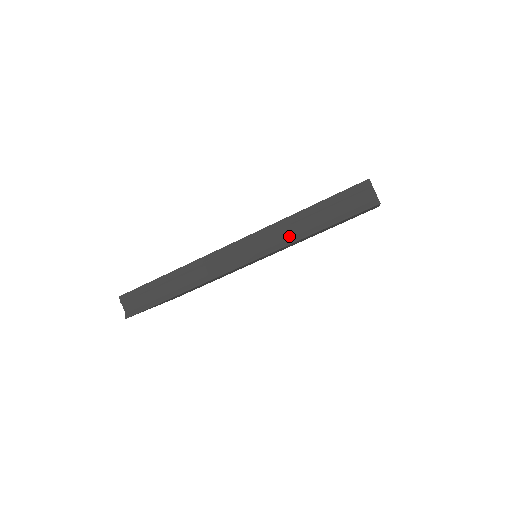
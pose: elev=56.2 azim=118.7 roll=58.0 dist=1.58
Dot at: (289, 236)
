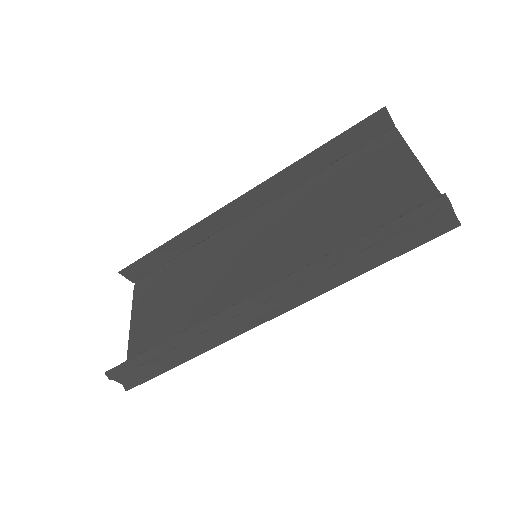
Dot at: (329, 277)
